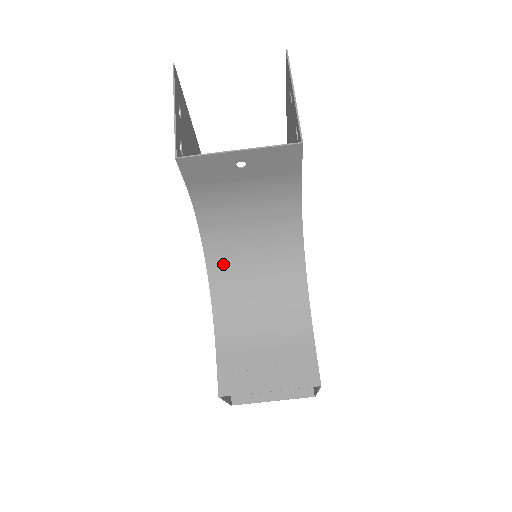
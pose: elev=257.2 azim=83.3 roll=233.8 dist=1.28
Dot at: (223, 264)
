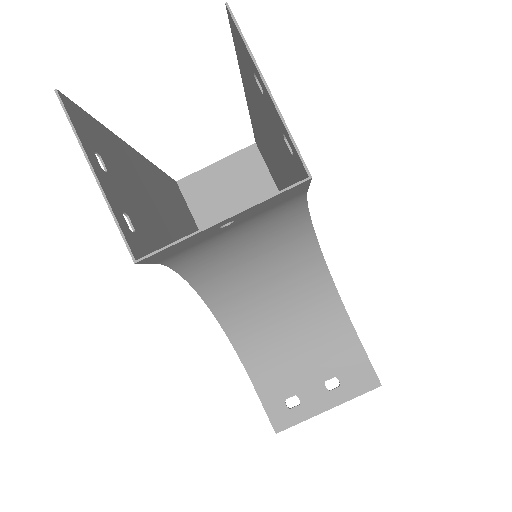
Dot at: (228, 298)
